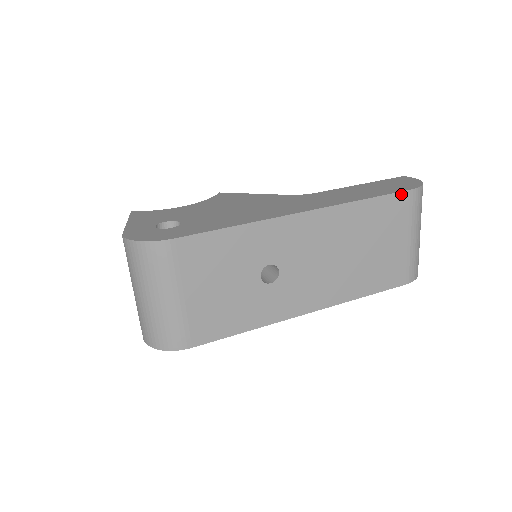
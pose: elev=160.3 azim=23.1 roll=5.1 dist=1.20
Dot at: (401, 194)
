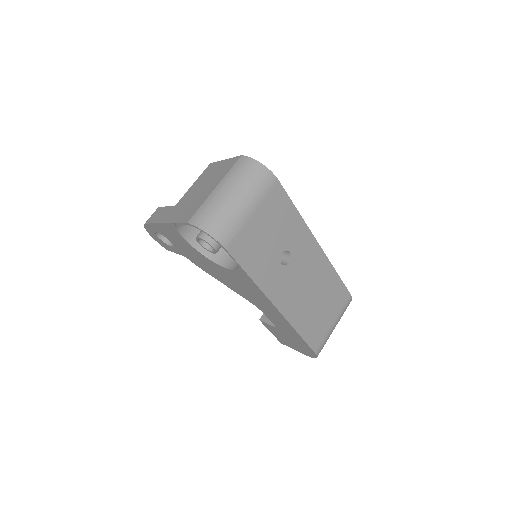
Dot at: (347, 291)
